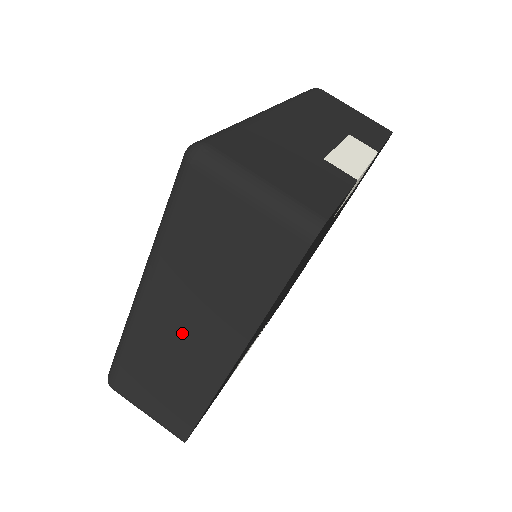
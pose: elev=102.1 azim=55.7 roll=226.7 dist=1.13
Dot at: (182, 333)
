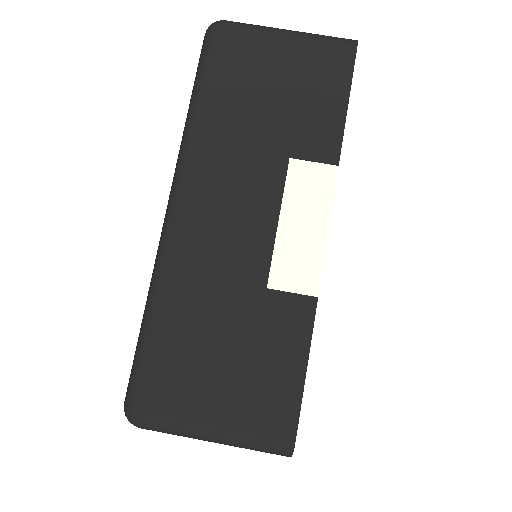
Dot at: occluded
